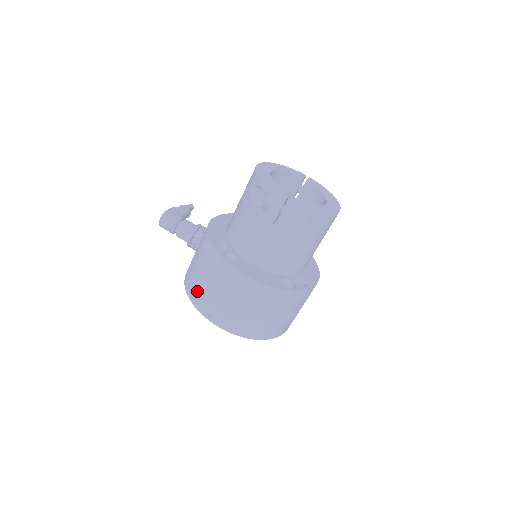
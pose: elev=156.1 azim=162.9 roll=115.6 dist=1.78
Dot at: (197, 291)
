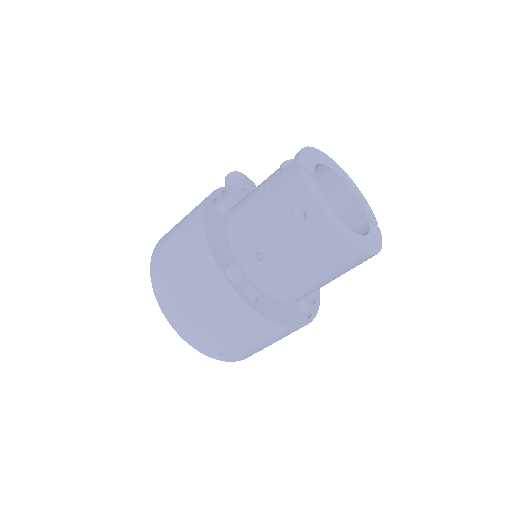
Dot at: occluded
